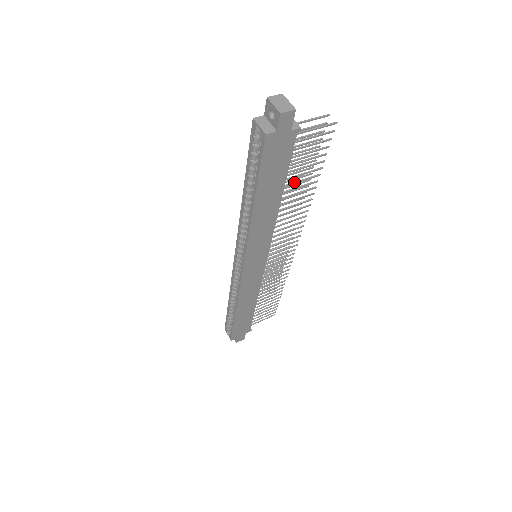
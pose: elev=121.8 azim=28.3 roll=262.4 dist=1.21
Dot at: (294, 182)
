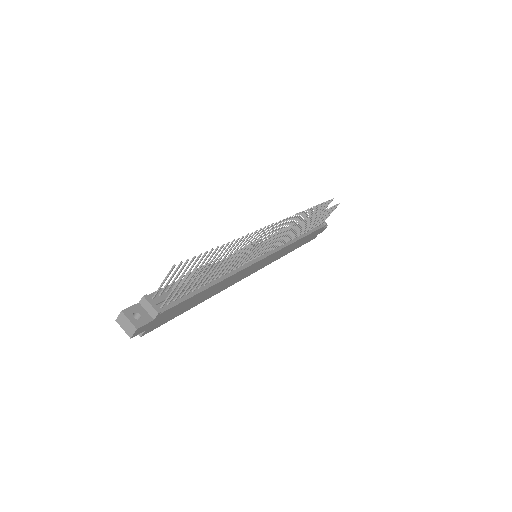
Dot at: (211, 275)
